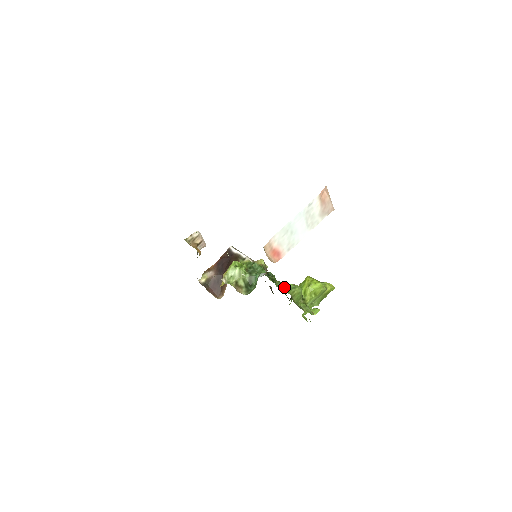
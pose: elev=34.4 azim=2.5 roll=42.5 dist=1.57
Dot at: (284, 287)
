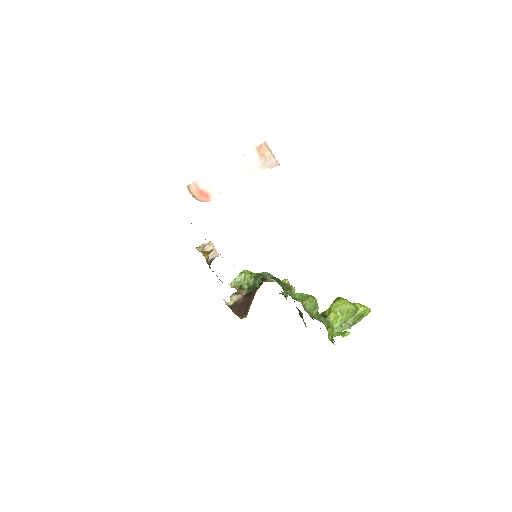
Dot at: (296, 296)
